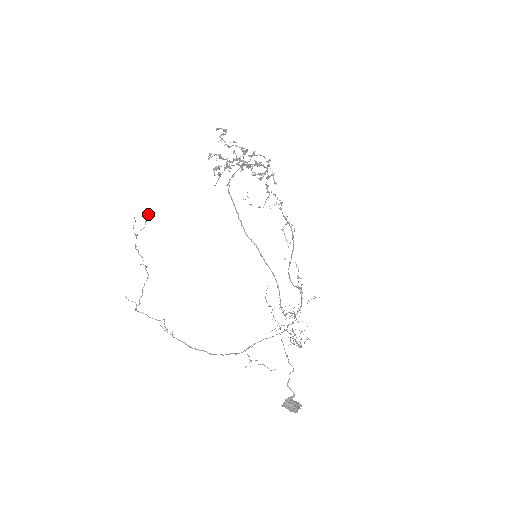
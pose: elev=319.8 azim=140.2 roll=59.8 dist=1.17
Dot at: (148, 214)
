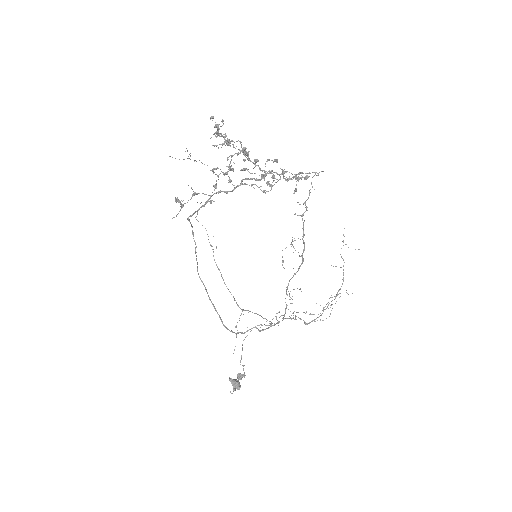
Dot at: (187, 150)
